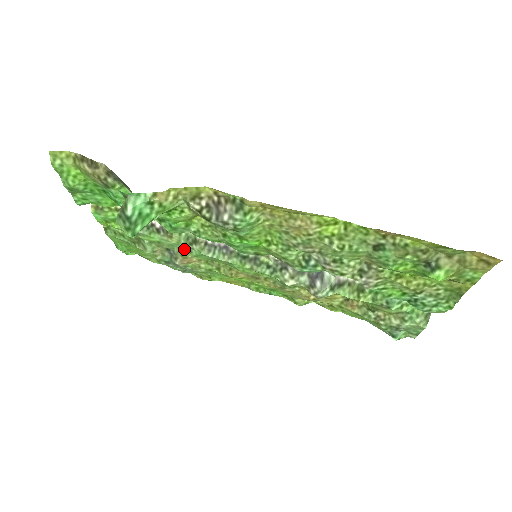
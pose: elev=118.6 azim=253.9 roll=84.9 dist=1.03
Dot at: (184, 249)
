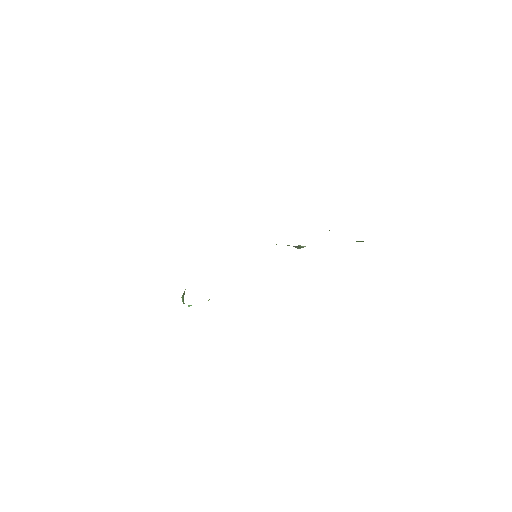
Dot at: occluded
